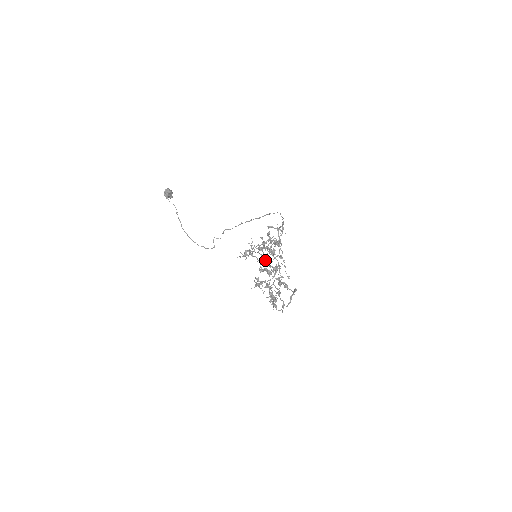
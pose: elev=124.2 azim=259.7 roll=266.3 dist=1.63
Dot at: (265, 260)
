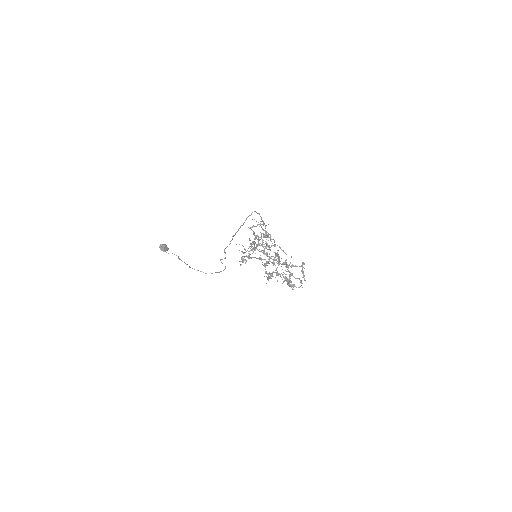
Dot at: occluded
